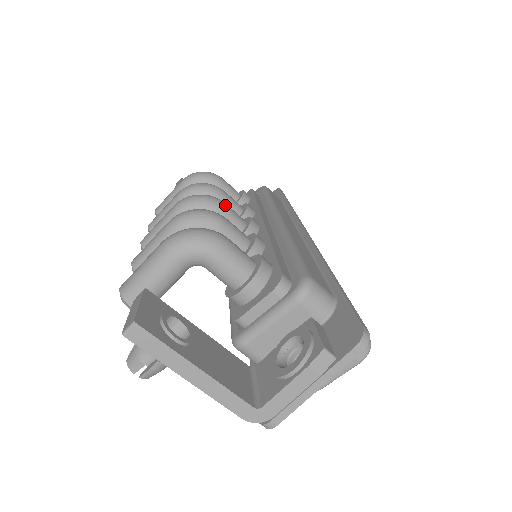
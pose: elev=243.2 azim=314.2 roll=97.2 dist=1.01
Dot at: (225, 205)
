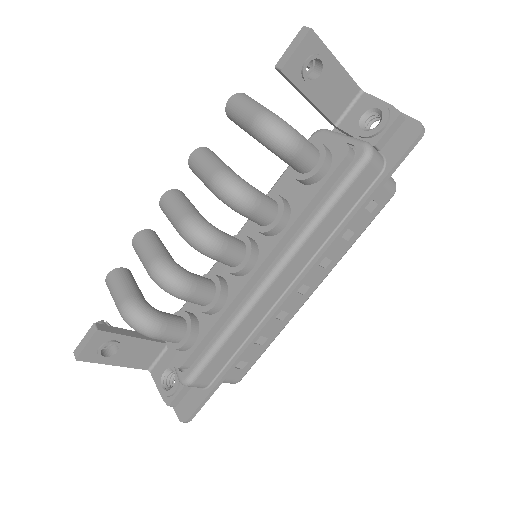
Dot at: (220, 256)
